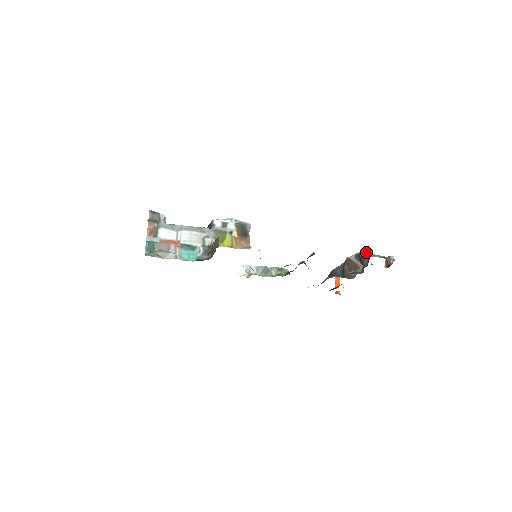
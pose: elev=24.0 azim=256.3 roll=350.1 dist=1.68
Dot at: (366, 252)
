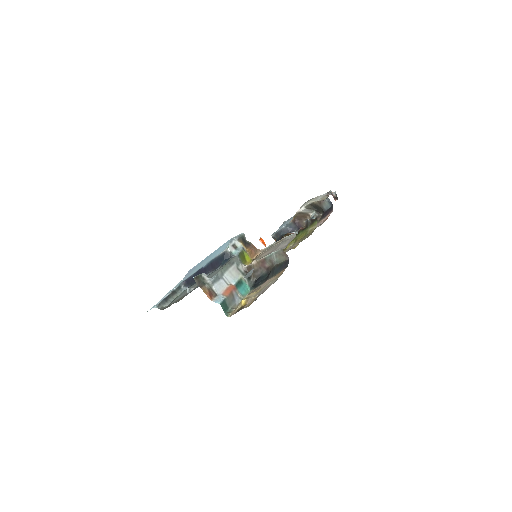
Dot at: (312, 199)
